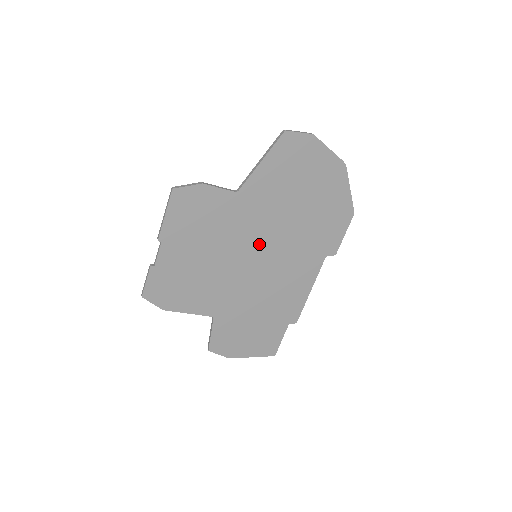
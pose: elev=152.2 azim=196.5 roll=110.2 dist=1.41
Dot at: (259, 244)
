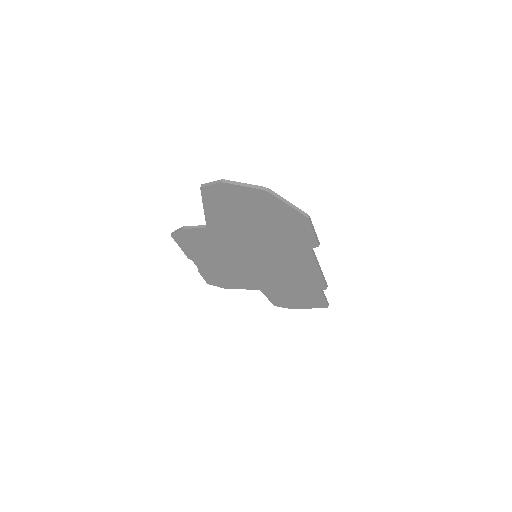
Dot at: (250, 250)
